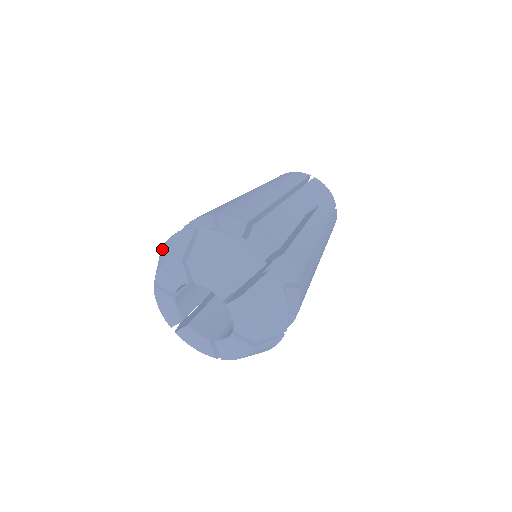
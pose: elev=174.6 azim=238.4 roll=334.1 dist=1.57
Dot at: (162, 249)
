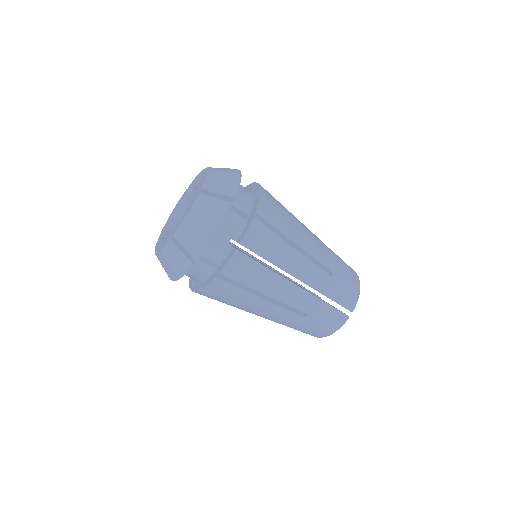
Dot at: occluded
